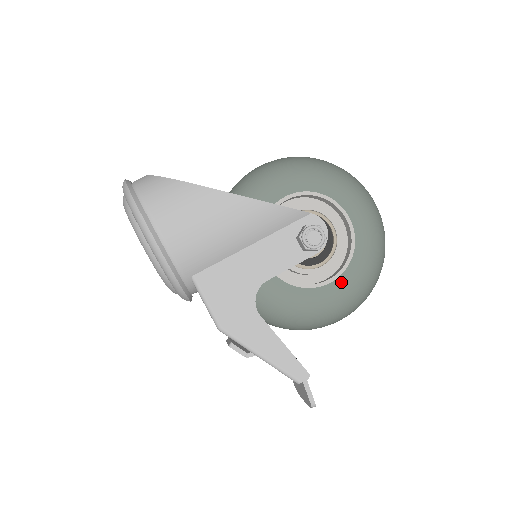
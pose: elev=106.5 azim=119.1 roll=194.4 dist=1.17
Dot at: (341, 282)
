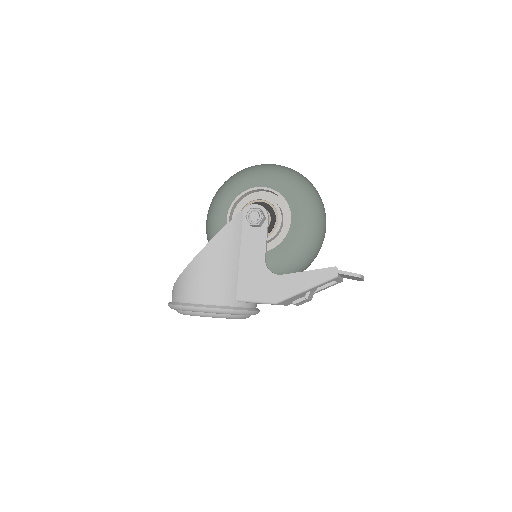
Dot at: (295, 214)
